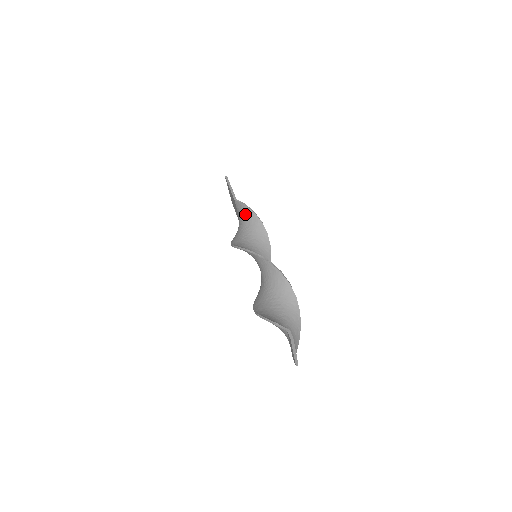
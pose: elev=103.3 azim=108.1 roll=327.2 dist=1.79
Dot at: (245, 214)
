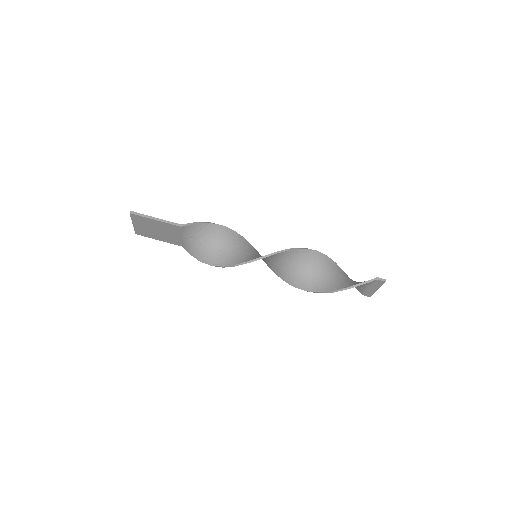
Dot at: (200, 231)
